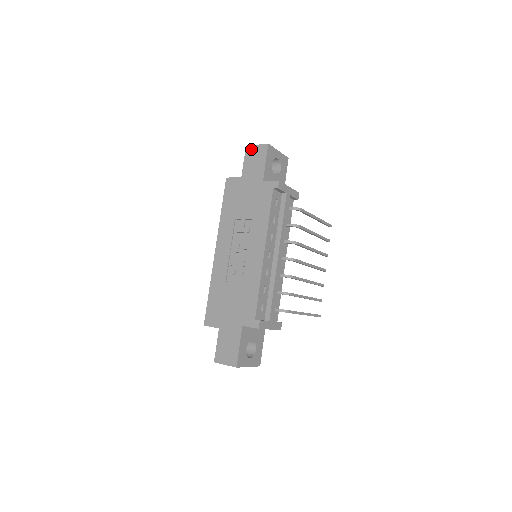
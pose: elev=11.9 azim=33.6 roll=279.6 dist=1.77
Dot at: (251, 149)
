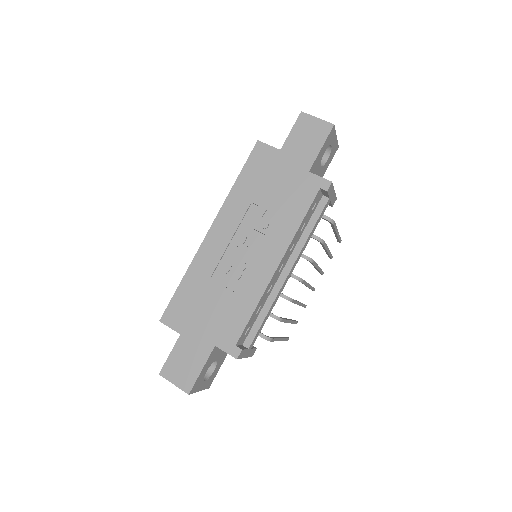
Dot at: (307, 119)
